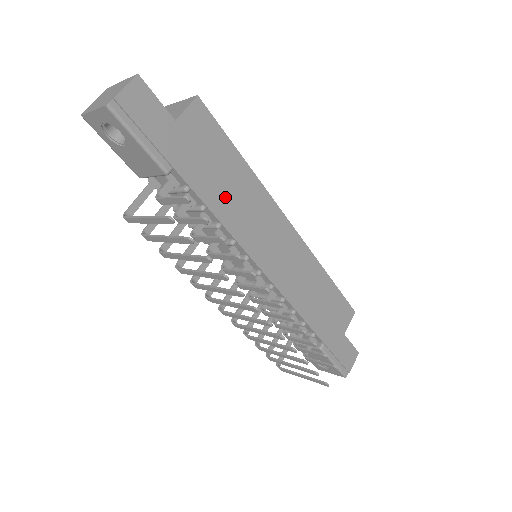
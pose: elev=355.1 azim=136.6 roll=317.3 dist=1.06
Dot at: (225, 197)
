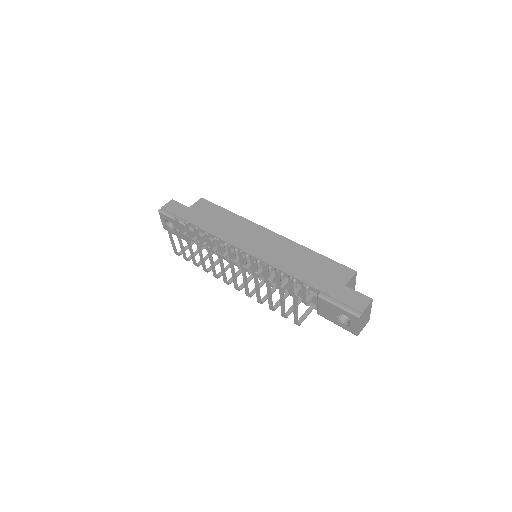
Dot at: (218, 226)
